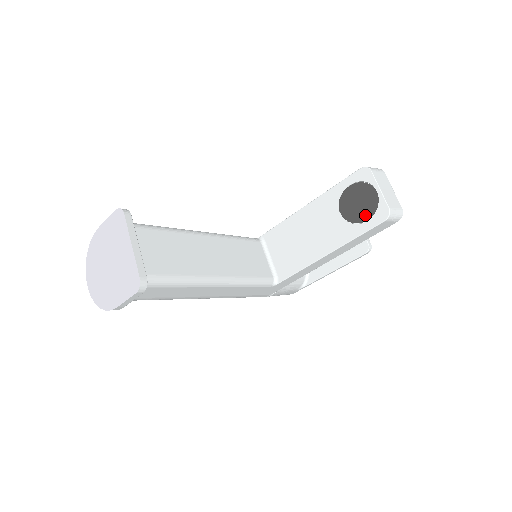
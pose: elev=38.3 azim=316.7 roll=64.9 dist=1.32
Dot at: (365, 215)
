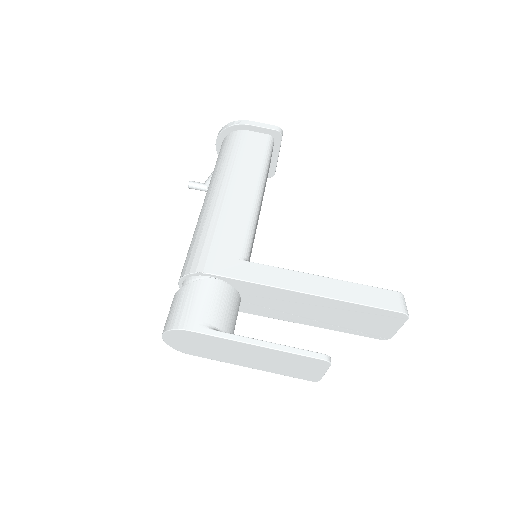
Dot at: occluded
